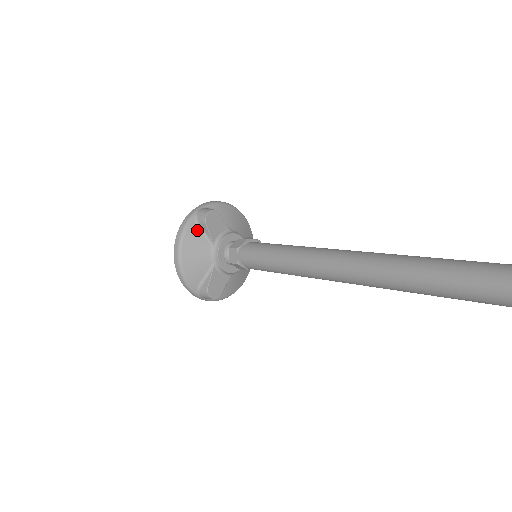
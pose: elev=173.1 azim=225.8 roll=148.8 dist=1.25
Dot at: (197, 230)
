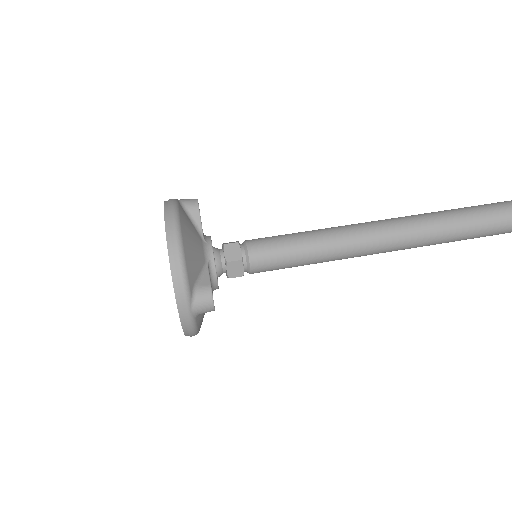
Dot at: (201, 314)
